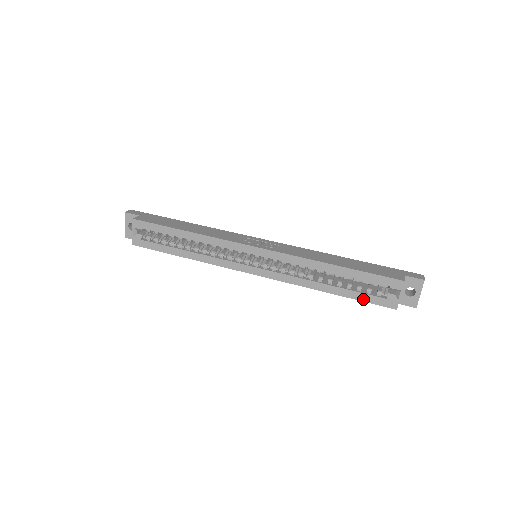
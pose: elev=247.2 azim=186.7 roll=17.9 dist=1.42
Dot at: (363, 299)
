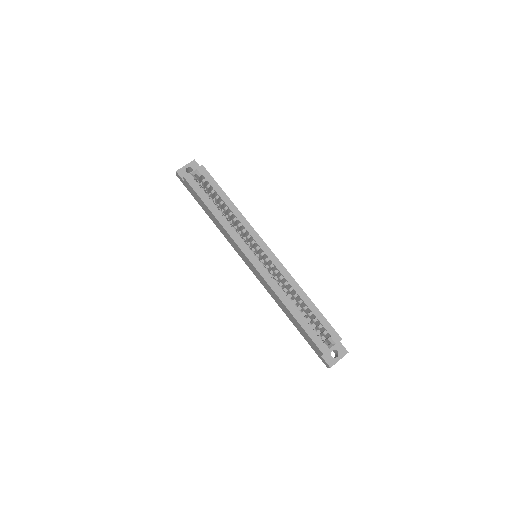
Dot at: (308, 332)
